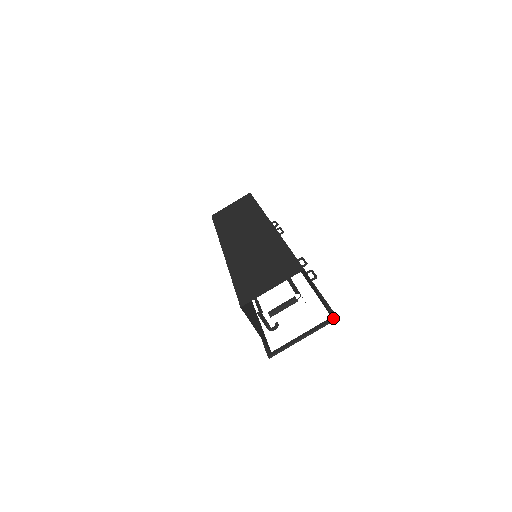
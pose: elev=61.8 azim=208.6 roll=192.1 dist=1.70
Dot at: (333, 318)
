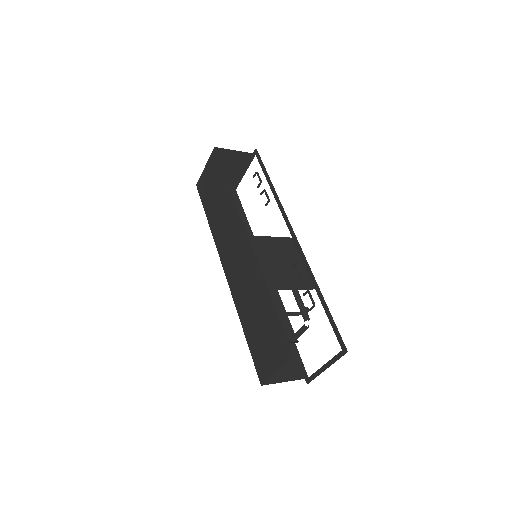
Dot at: (343, 353)
